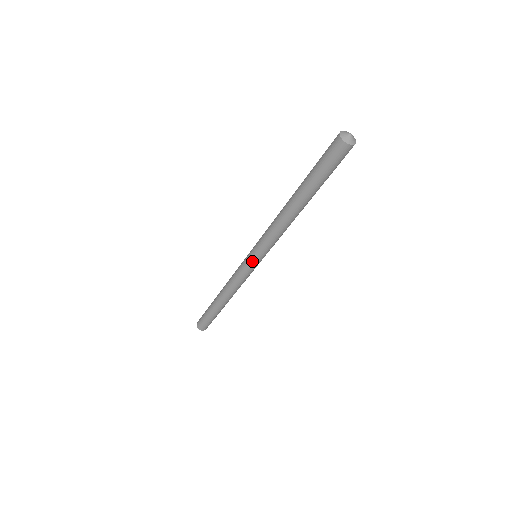
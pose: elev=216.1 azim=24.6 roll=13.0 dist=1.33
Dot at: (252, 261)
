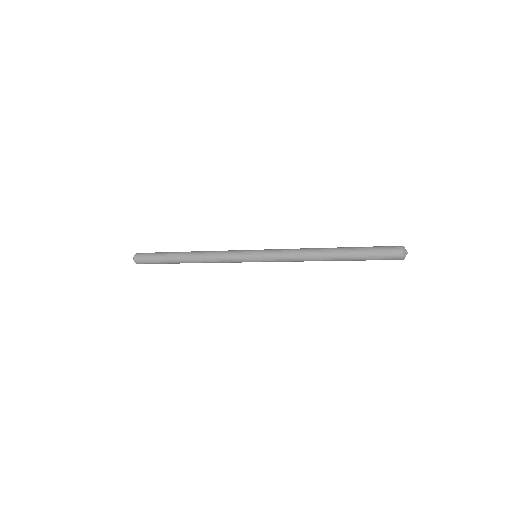
Dot at: occluded
